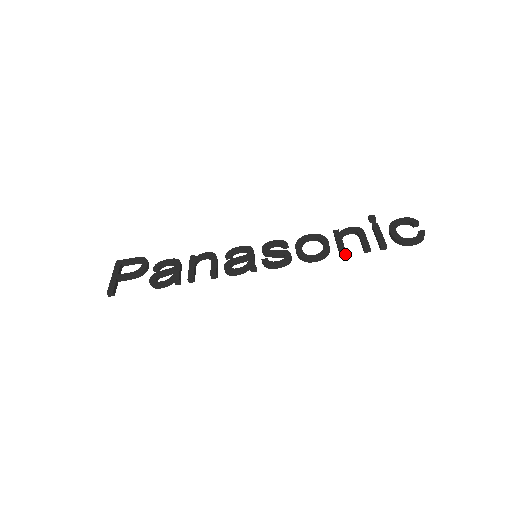
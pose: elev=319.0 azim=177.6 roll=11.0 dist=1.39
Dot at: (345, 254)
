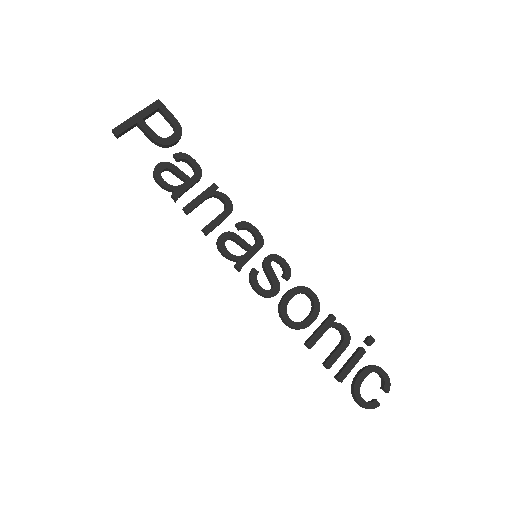
Dot at: (309, 347)
